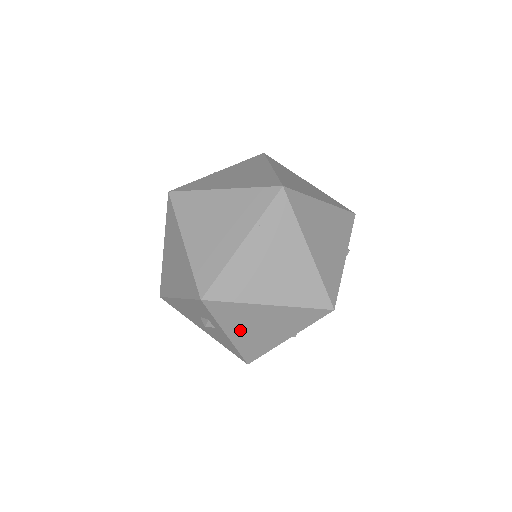
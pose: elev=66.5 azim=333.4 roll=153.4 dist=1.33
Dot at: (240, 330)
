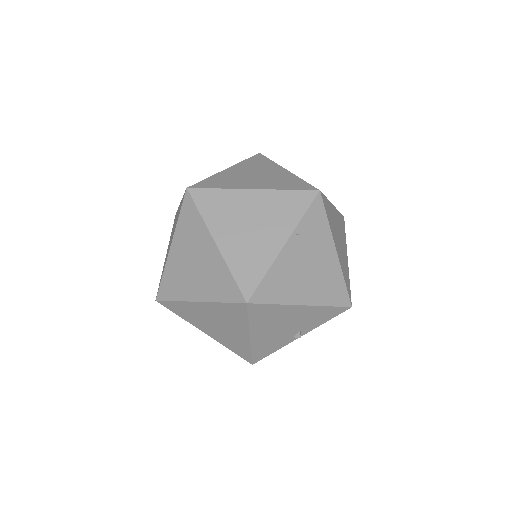
Dot at: (207, 328)
